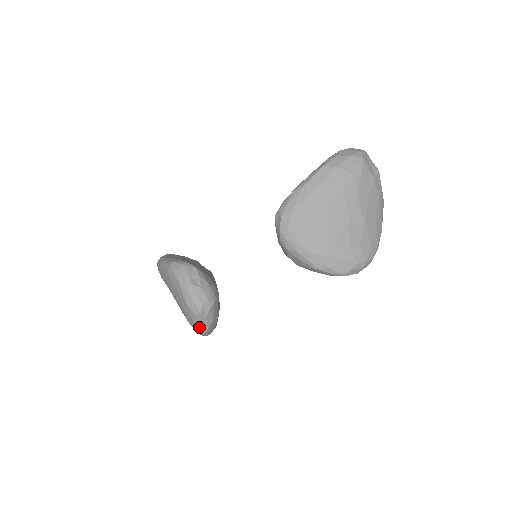
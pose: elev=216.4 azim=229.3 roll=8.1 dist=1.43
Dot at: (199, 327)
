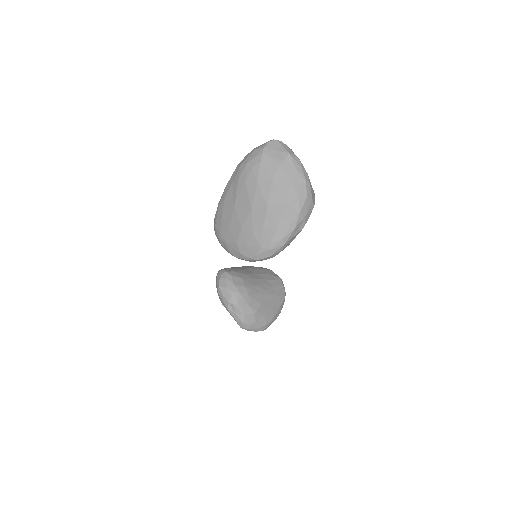
Dot at: occluded
